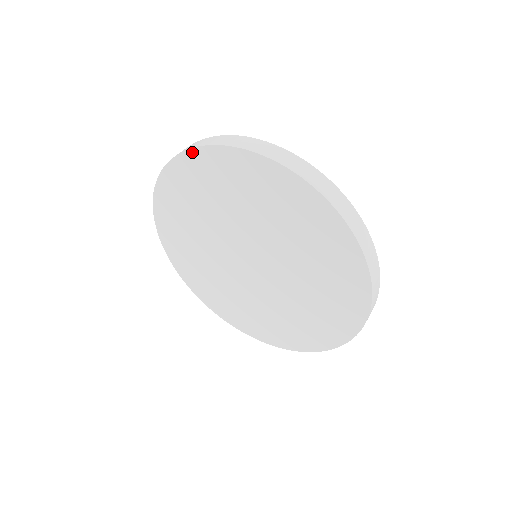
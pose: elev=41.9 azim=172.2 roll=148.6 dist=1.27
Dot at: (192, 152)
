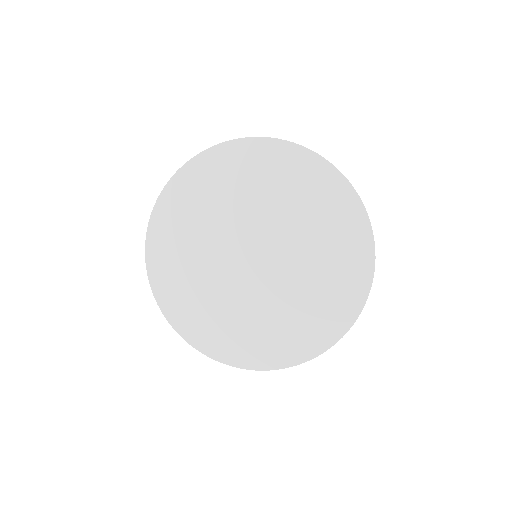
Dot at: (148, 244)
